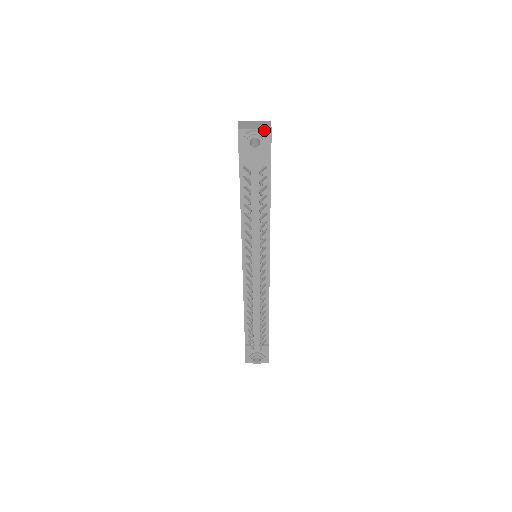
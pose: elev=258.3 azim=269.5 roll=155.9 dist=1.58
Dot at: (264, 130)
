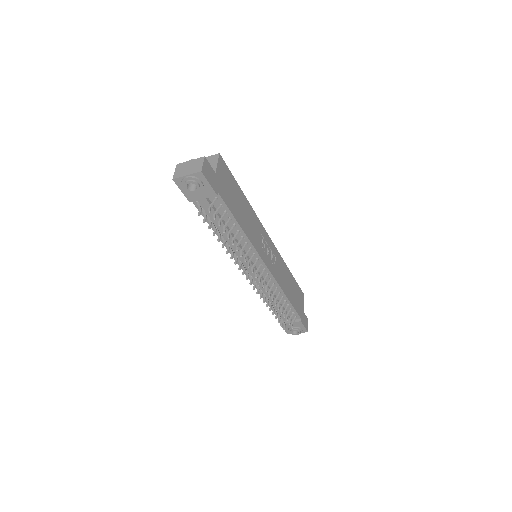
Dot at: (195, 174)
